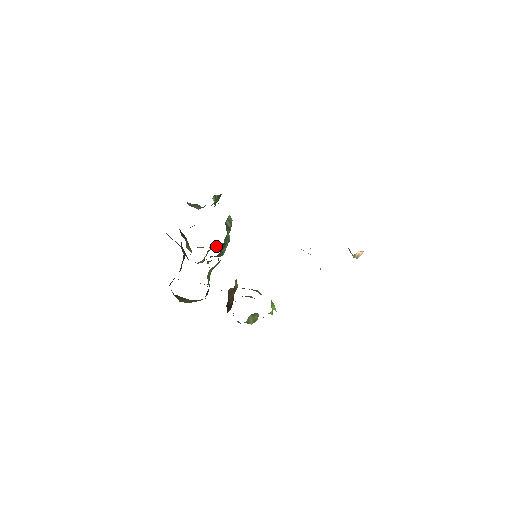
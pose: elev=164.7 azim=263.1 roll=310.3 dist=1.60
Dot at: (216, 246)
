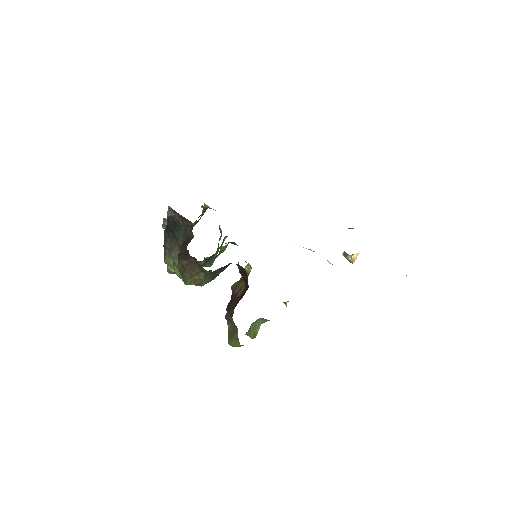
Dot at: occluded
